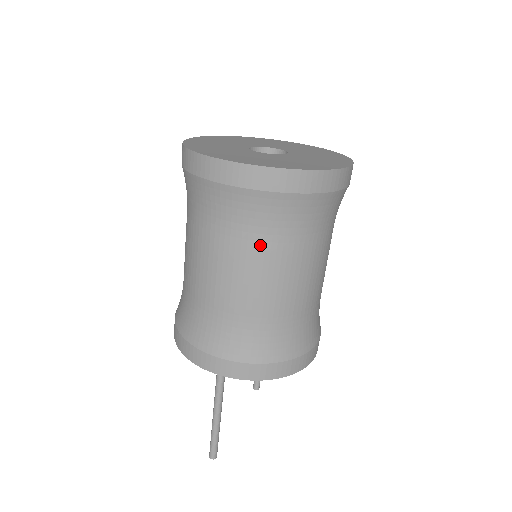
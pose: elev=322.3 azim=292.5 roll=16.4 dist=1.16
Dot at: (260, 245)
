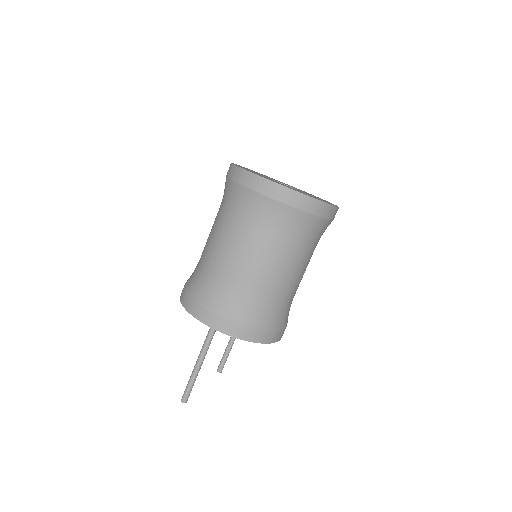
Dot at: (270, 240)
